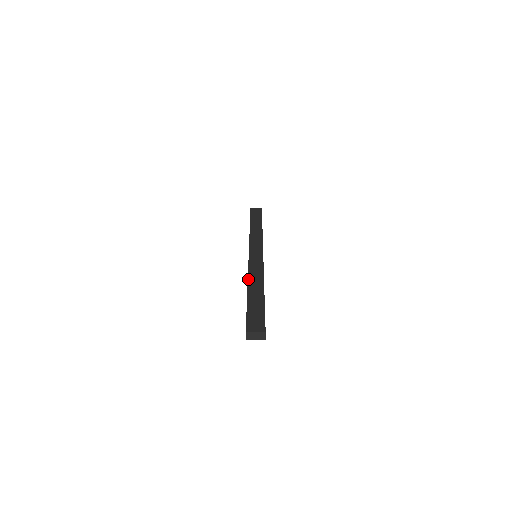
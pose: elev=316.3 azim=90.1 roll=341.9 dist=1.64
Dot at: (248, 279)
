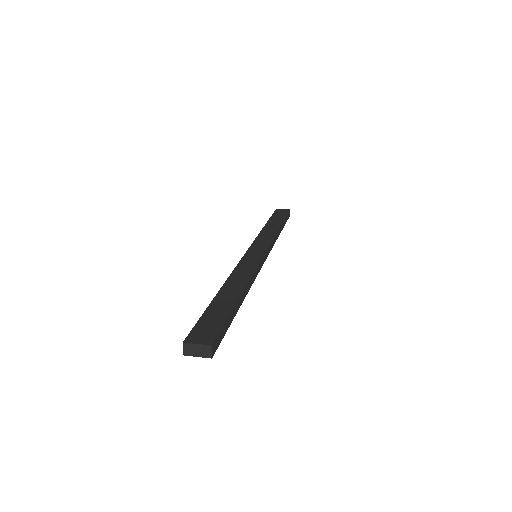
Dot at: (227, 278)
